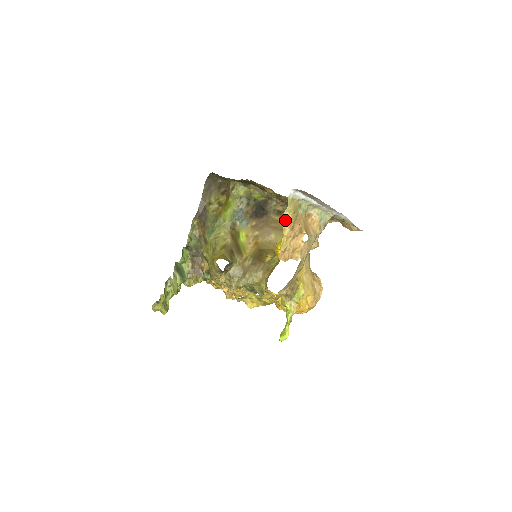
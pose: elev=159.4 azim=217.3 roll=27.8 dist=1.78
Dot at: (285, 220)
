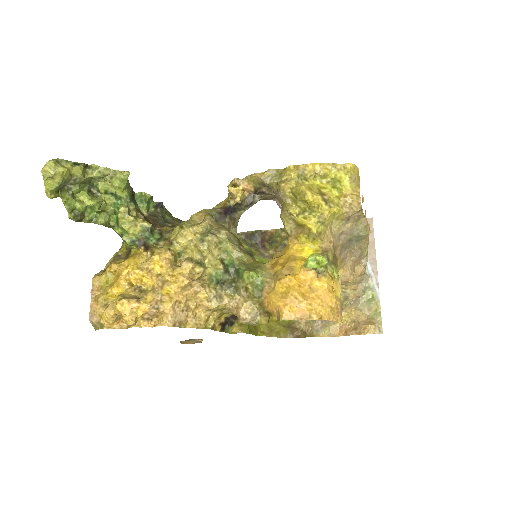
Dot at: occluded
